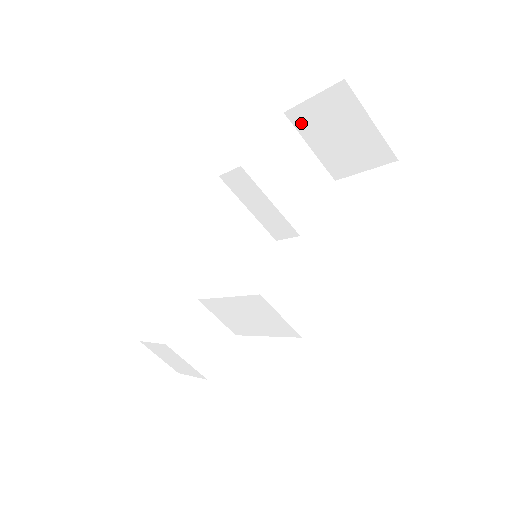
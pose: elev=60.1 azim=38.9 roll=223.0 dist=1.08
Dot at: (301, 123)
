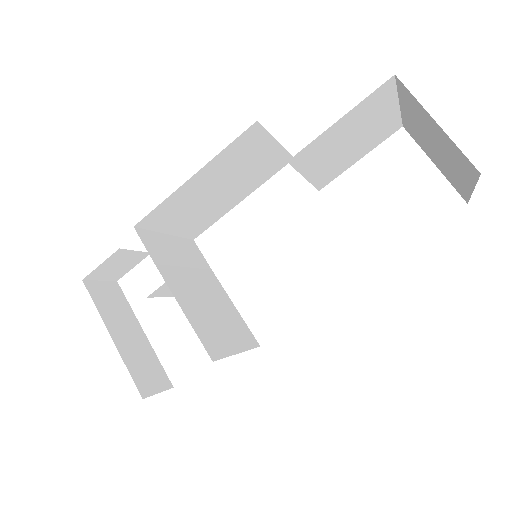
Dot at: (407, 98)
